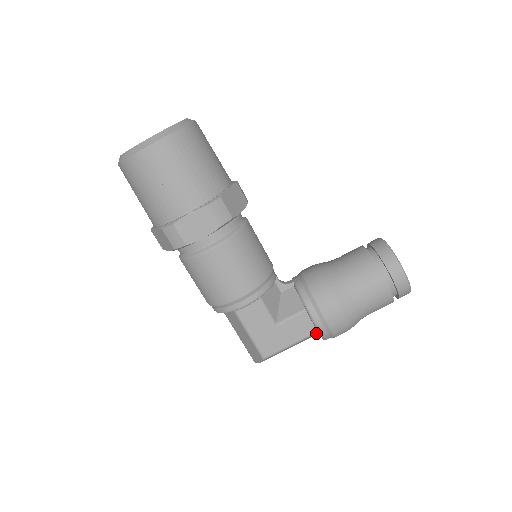
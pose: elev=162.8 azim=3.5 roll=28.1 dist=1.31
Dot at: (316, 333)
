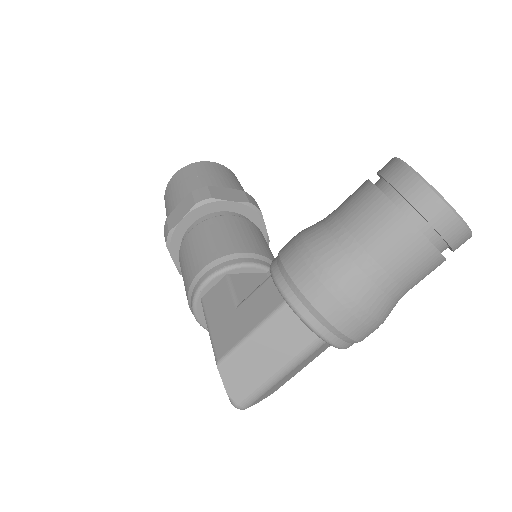
Dot at: (286, 306)
